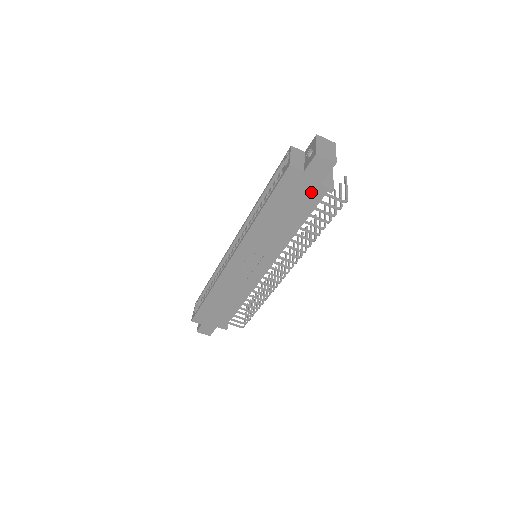
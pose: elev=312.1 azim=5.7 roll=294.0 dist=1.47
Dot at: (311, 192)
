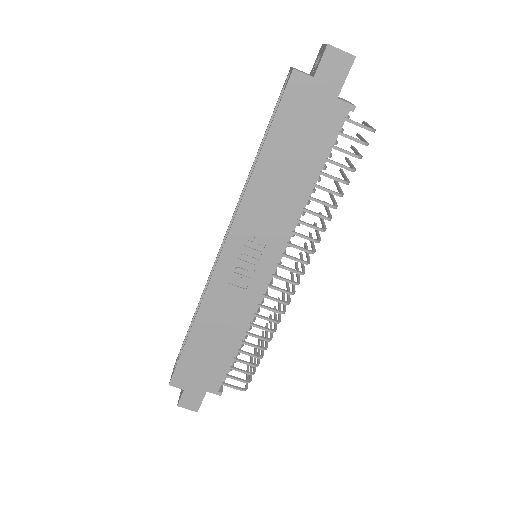
Dot at: (325, 113)
